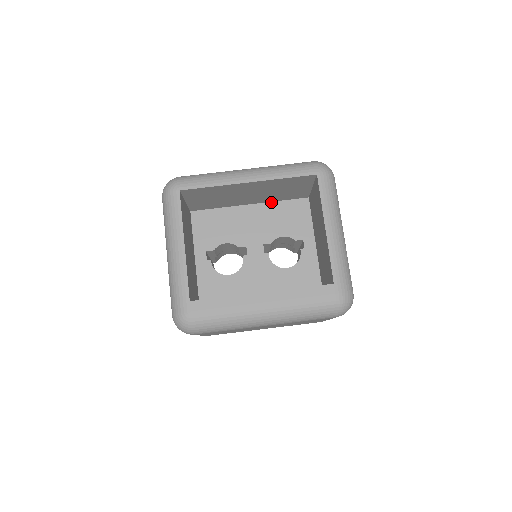
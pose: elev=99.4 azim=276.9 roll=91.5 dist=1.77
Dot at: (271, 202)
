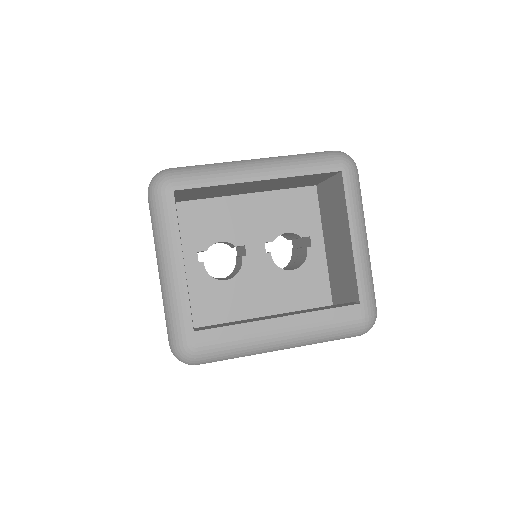
Dot at: (273, 191)
